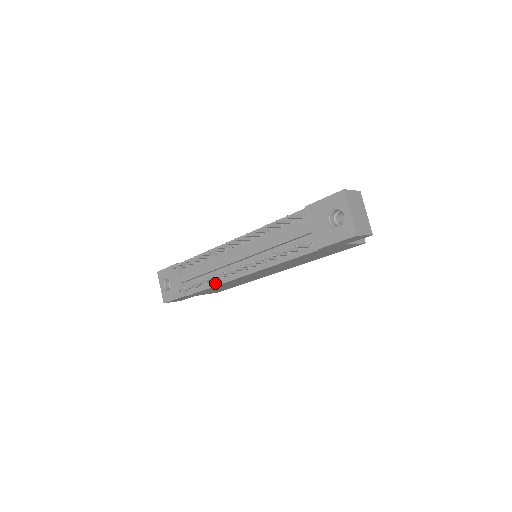
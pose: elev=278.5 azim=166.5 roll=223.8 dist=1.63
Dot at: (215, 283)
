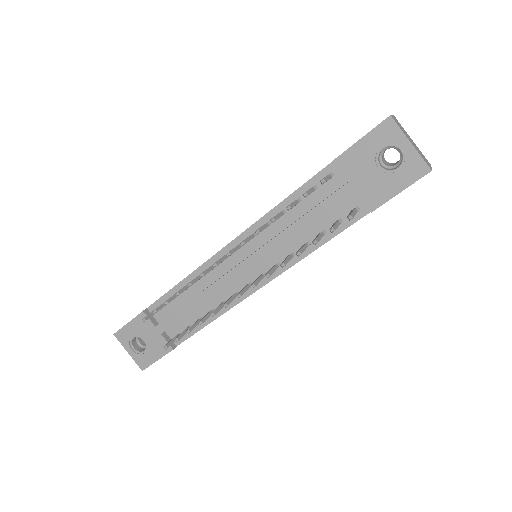
Dot at: (216, 314)
